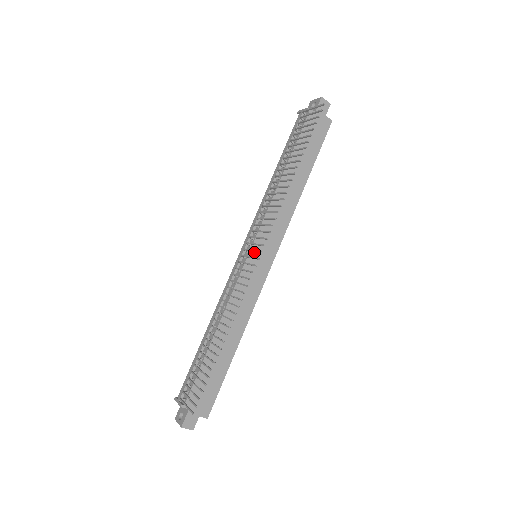
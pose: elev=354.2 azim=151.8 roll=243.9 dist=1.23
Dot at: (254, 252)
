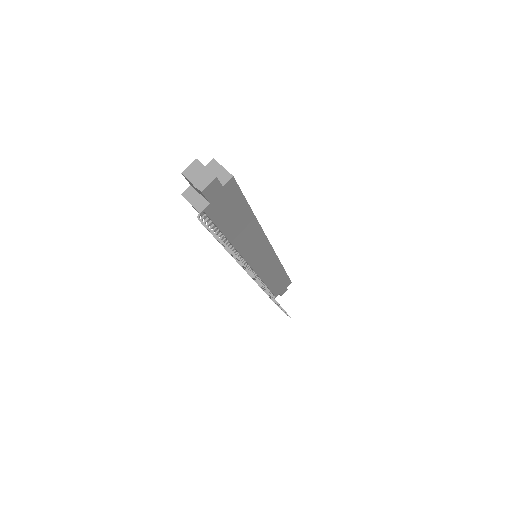
Dot at: (255, 265)
